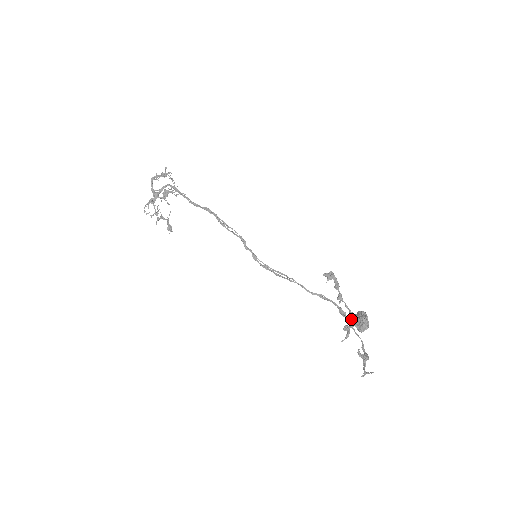
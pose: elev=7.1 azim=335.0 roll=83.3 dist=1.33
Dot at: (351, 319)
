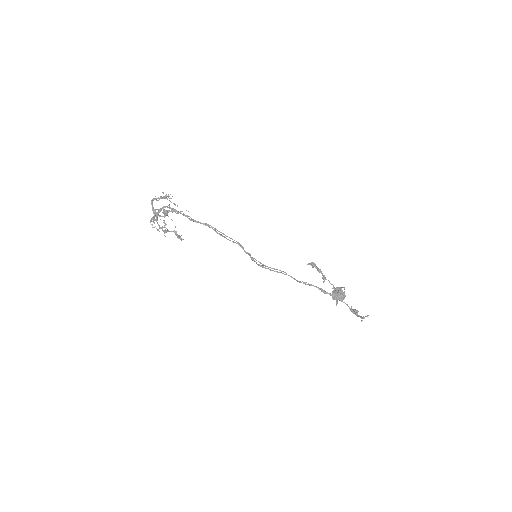
Dot at: (335, 292)
